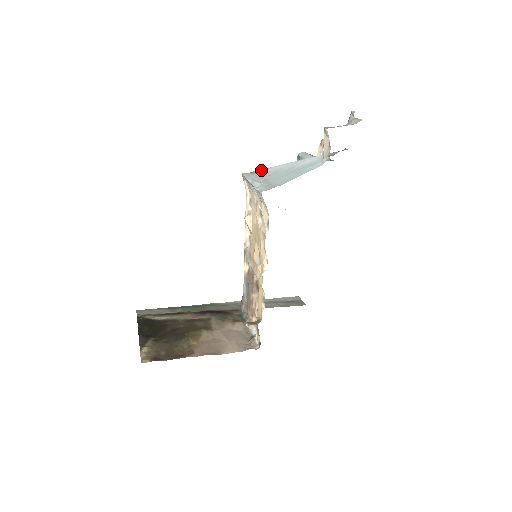
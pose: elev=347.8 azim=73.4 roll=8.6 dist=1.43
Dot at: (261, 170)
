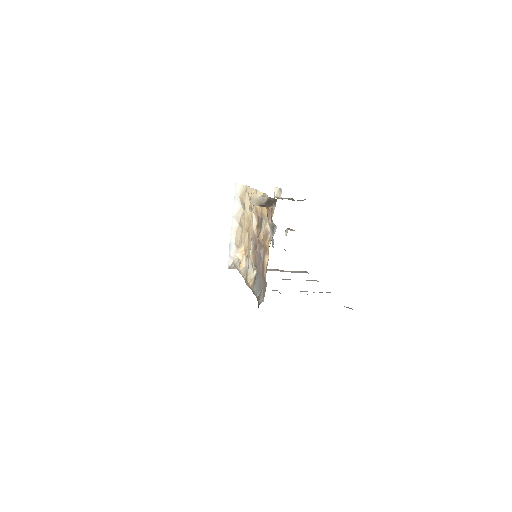
Dot at: occluded
